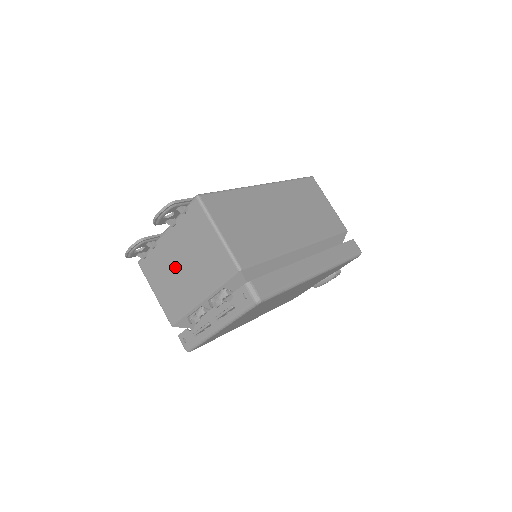
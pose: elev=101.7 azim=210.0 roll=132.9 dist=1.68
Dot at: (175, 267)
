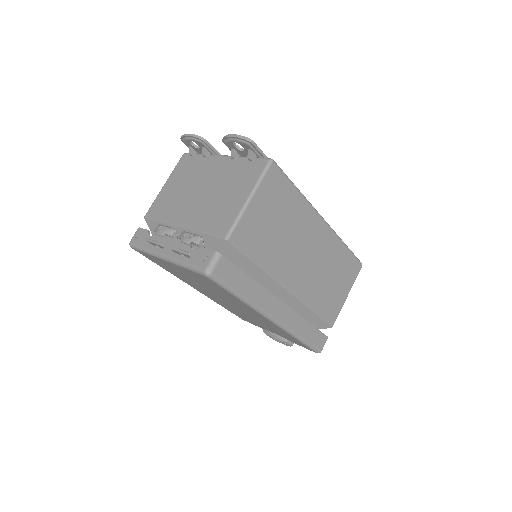
Dot at: (197, 184)
